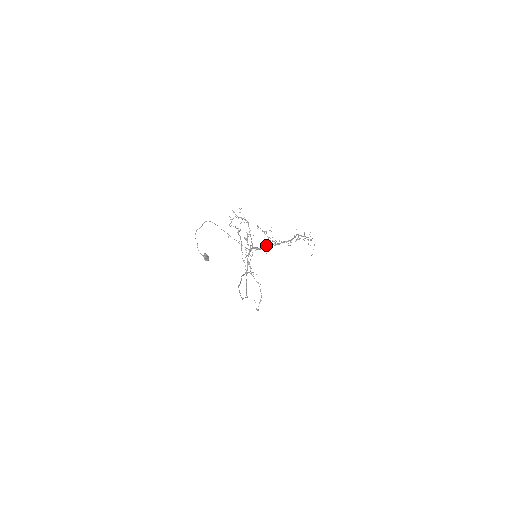
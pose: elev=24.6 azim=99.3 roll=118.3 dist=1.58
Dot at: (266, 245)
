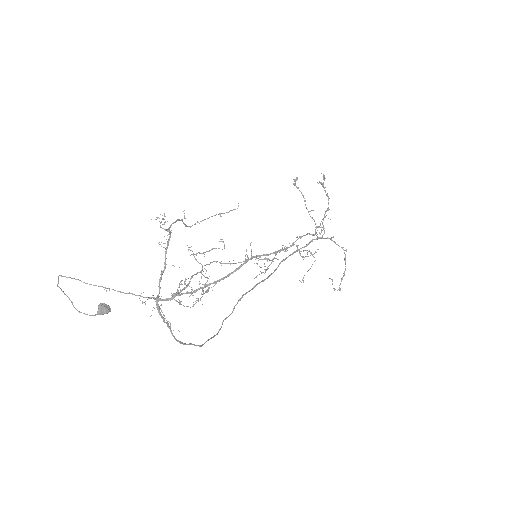
Dot at: (180, 290)
